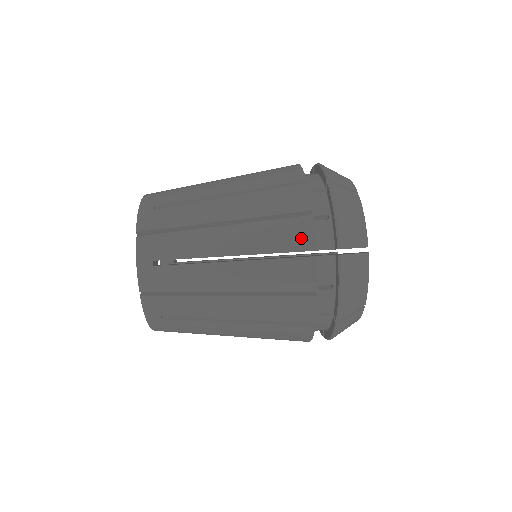
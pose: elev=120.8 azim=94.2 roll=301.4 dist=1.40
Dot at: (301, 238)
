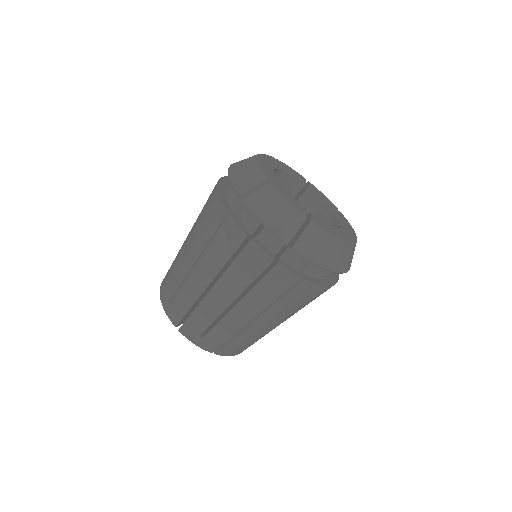
Dot at: (259, 260)
